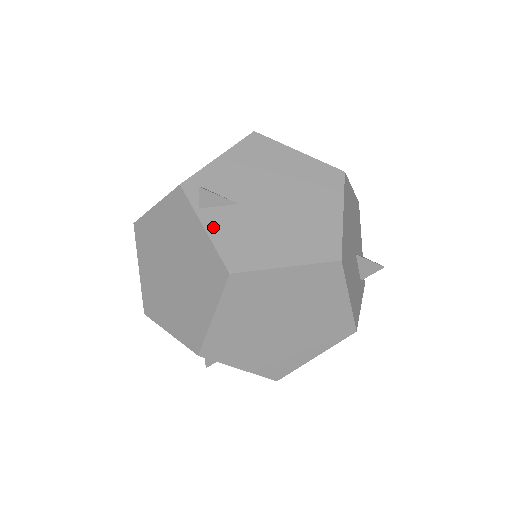
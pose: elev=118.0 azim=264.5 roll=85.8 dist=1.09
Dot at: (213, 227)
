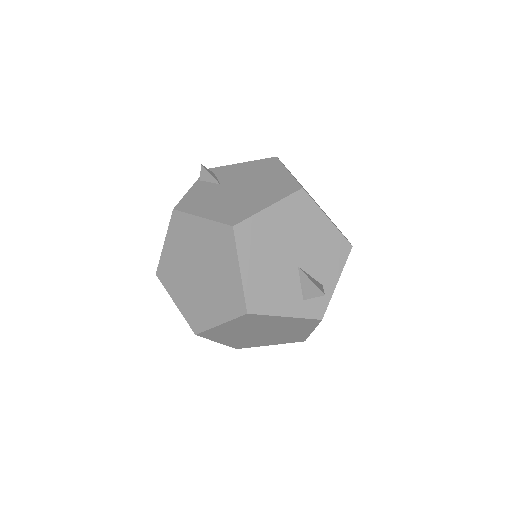
Dot at: (194, 189)
